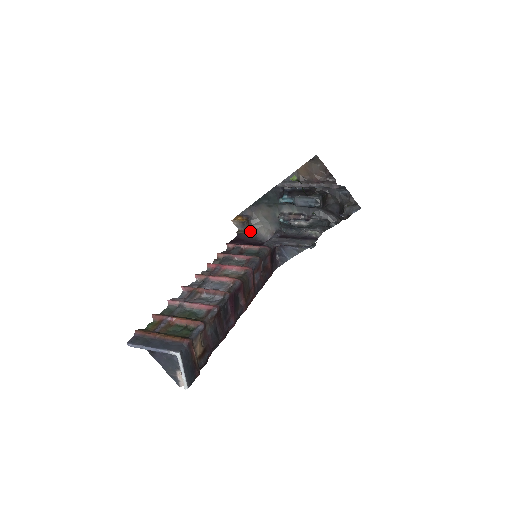
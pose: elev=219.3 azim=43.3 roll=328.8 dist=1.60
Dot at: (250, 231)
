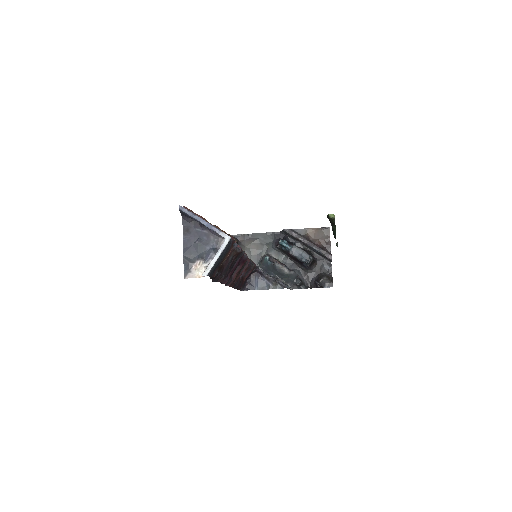
Dot at: occluded
